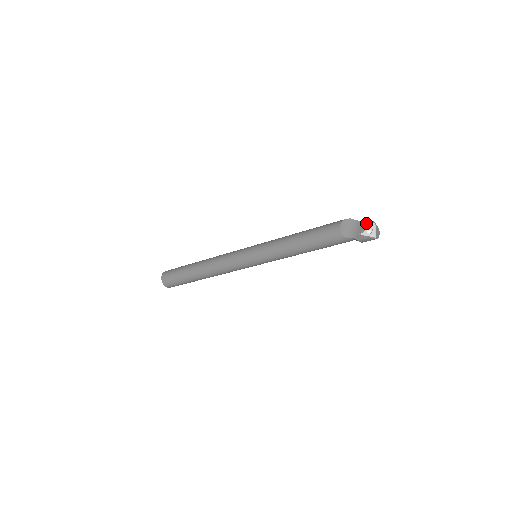
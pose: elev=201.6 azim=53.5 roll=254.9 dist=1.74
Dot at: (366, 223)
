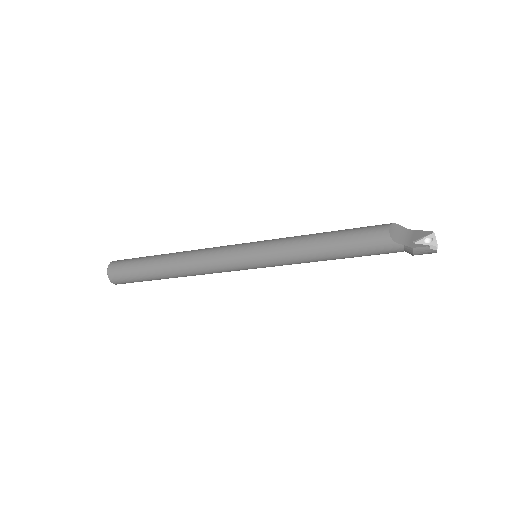
Dot at: (422, 232)
